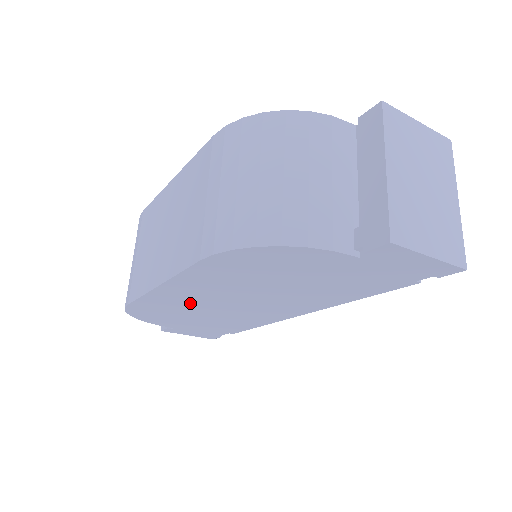
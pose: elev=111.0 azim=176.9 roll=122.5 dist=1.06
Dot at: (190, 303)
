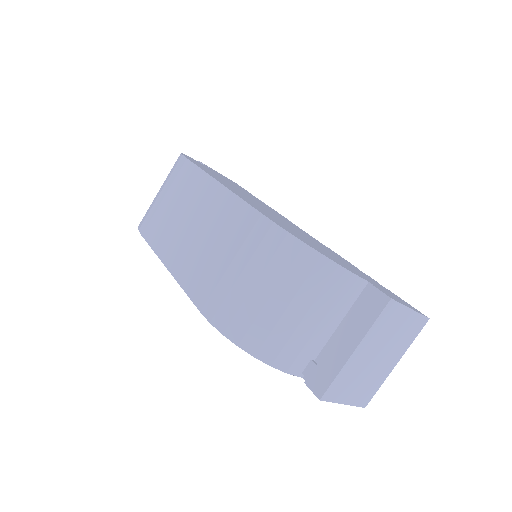
Dot at: occluded
